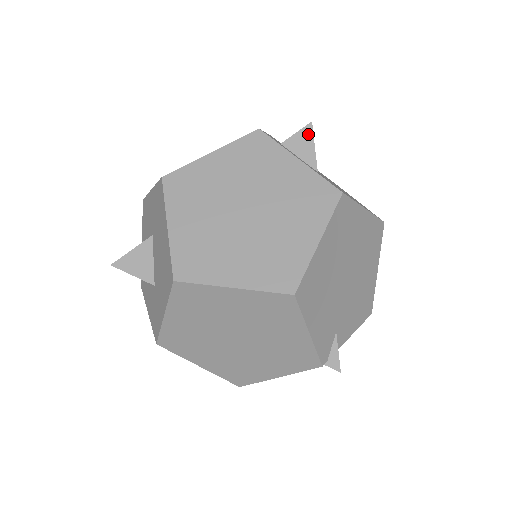
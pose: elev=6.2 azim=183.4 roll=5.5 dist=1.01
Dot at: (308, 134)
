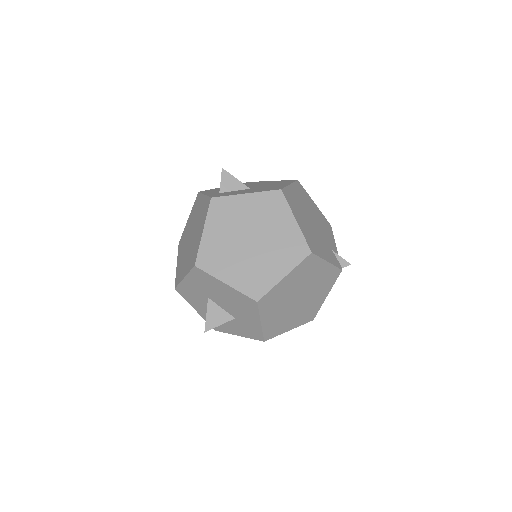
Dot at: (227, 176)
